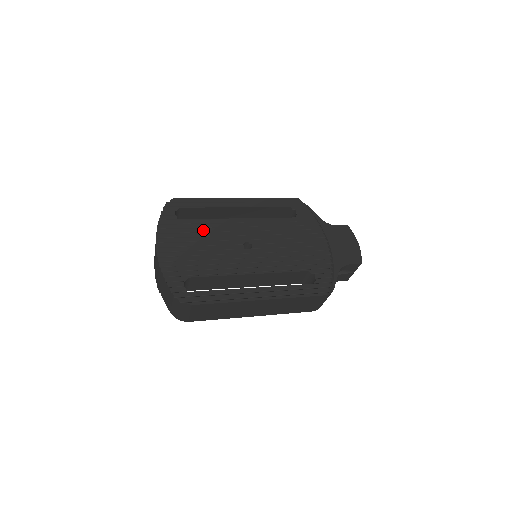
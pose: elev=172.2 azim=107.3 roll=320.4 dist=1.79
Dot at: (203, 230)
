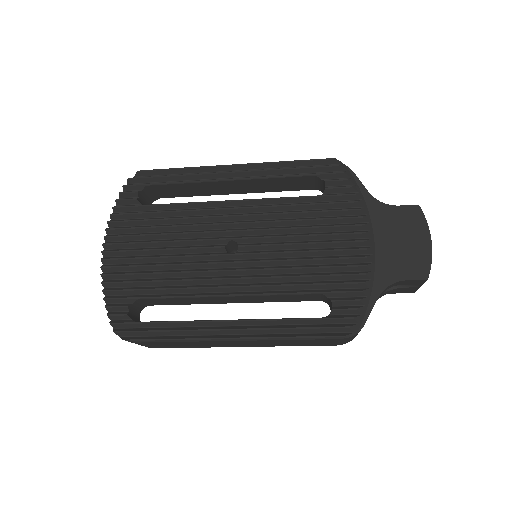
Dot at: (171, 221)
